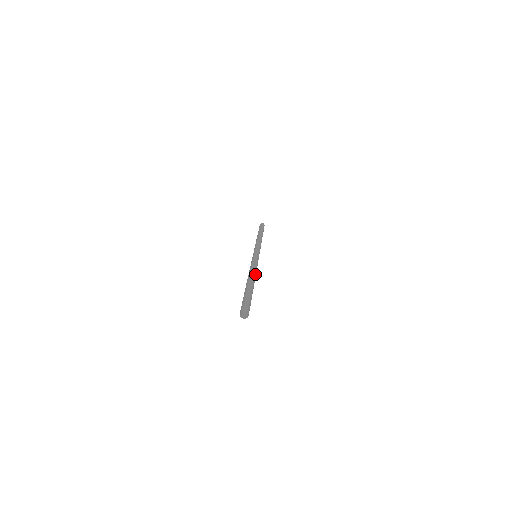
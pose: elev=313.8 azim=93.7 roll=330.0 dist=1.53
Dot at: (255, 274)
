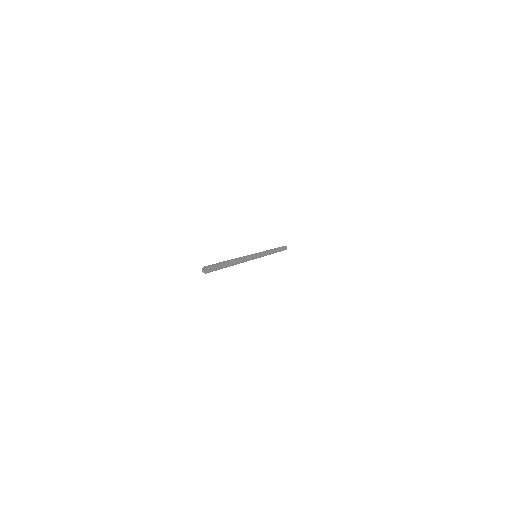
Dot at: (241, 260)
